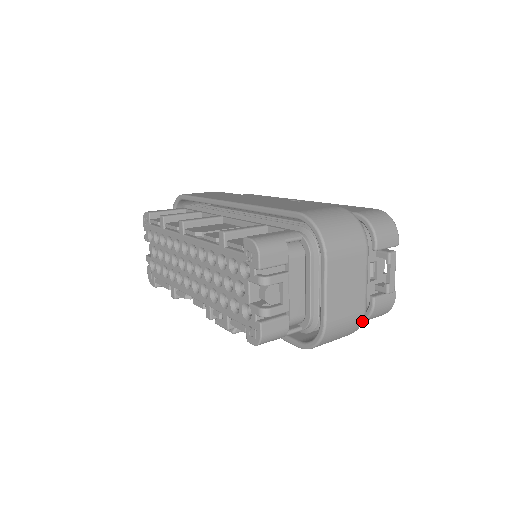
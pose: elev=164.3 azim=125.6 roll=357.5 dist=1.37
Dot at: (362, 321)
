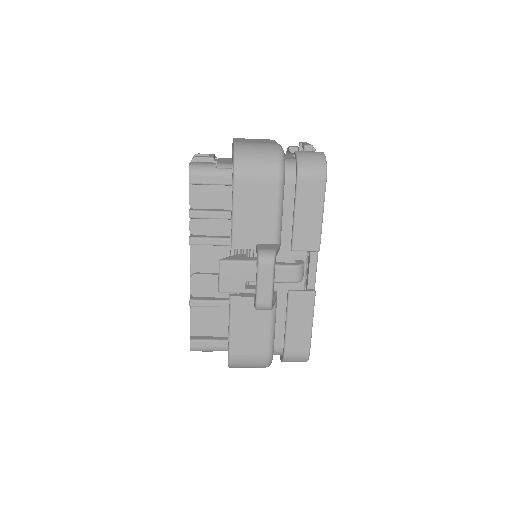
Dot at: (278, 147)
